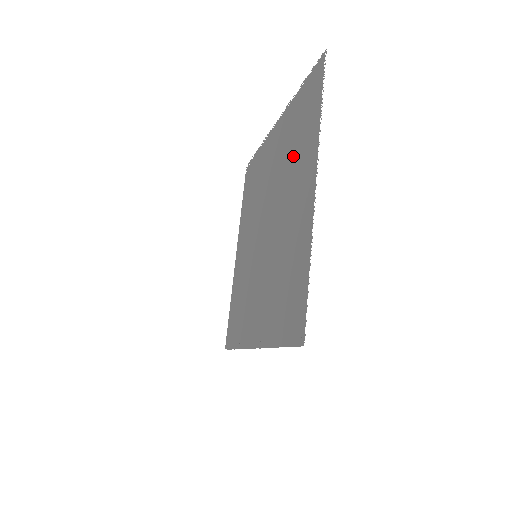
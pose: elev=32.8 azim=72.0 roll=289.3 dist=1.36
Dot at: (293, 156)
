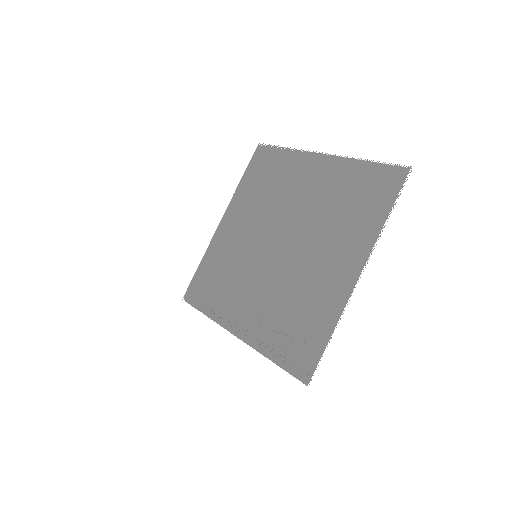
Dot at: (338, 219)
